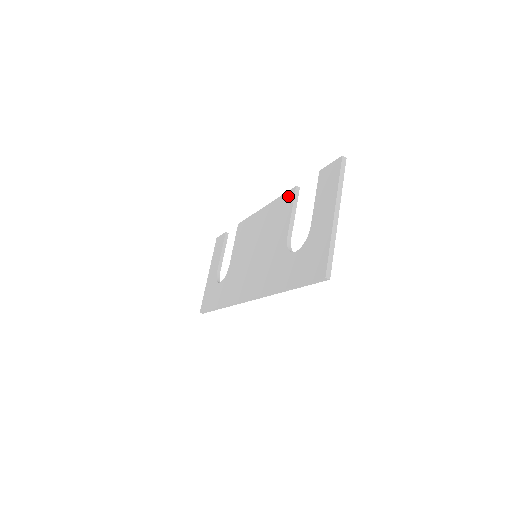
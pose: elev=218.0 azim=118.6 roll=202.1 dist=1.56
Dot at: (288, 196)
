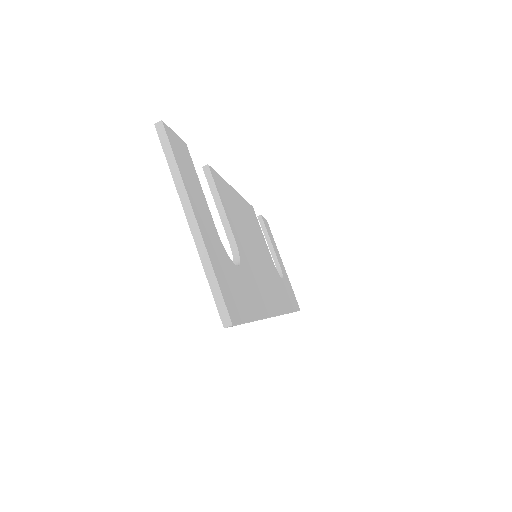
Dot at: occluded
